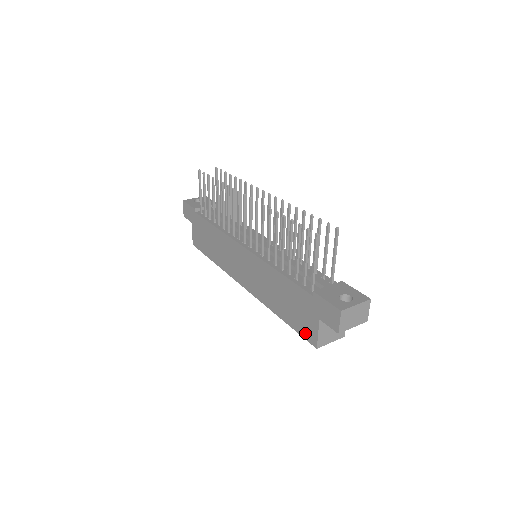
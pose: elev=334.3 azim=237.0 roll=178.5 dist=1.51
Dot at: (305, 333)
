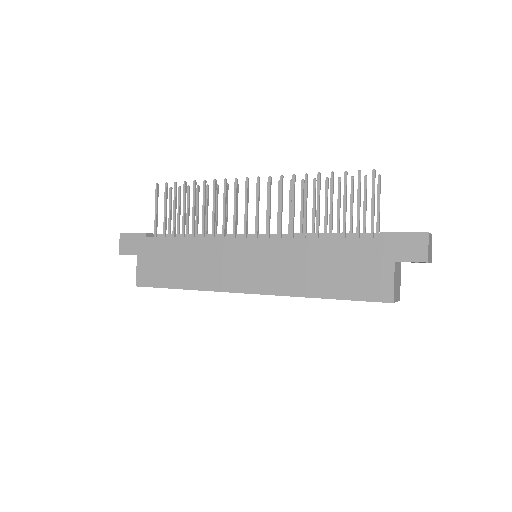
Dot at: (371, 293)
